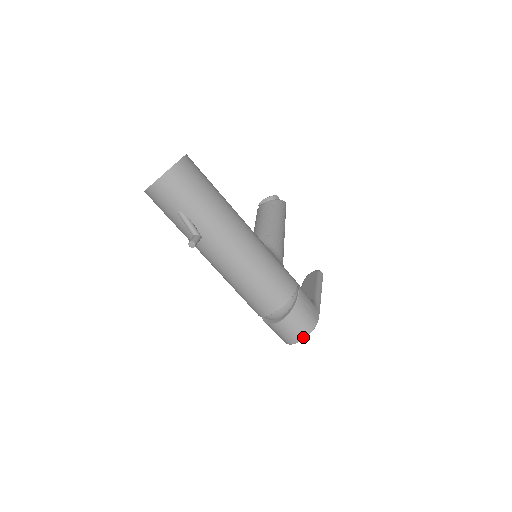
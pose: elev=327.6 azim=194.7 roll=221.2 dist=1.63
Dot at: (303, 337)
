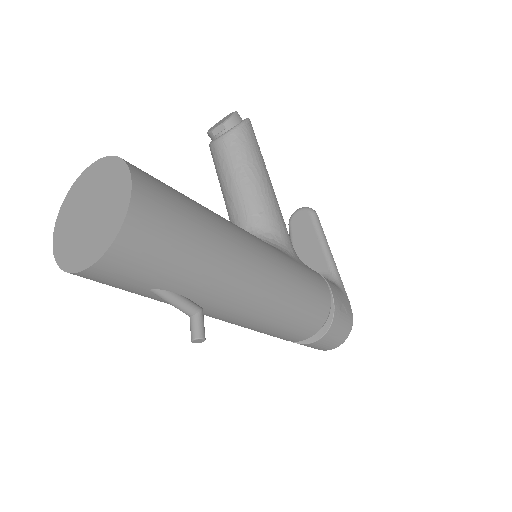
Dot at: (341, 343)
